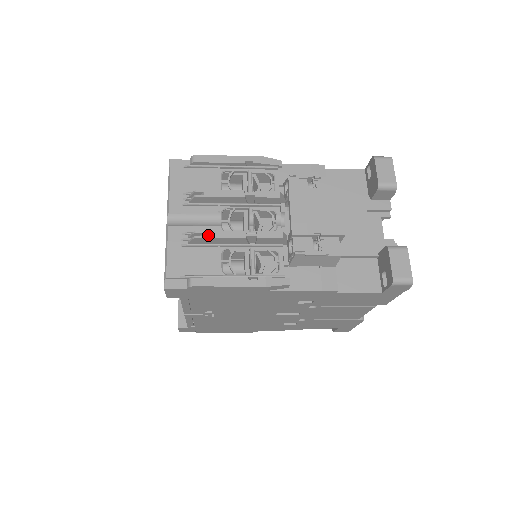
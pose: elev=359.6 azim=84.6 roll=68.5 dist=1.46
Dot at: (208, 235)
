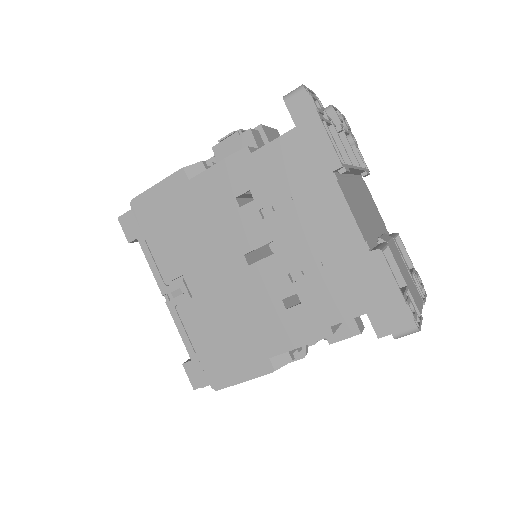
Dot at: occluded
